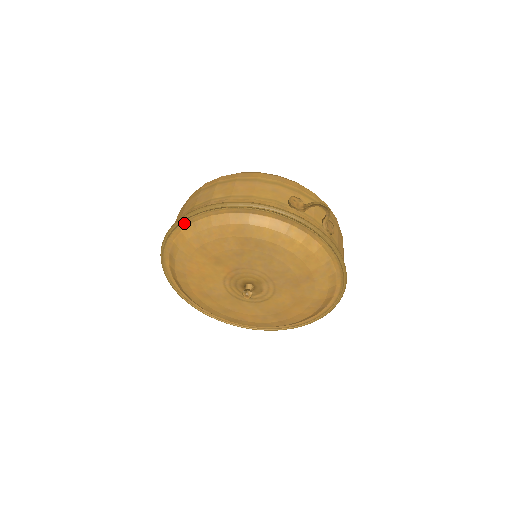
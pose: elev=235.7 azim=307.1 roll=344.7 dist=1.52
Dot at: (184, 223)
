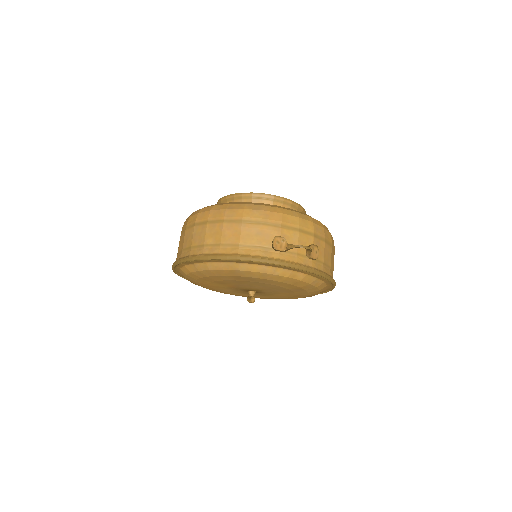
Dot at: (185, 263)
